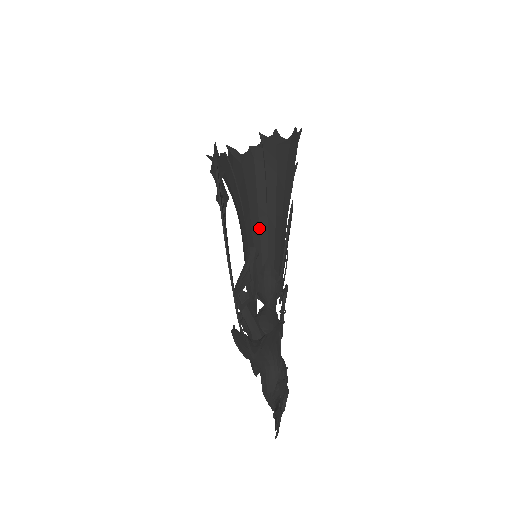
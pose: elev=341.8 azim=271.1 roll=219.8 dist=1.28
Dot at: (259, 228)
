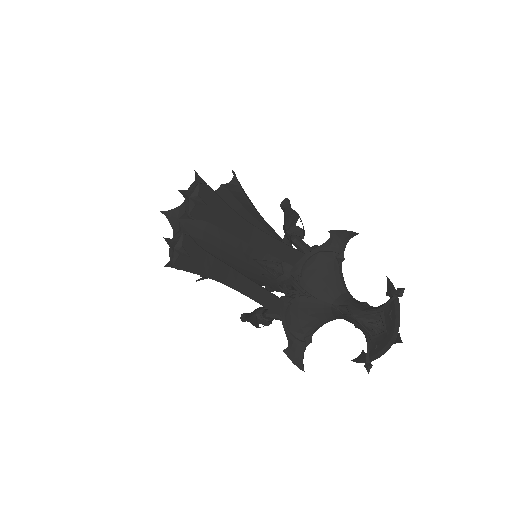
Dot at: (260, 222)
